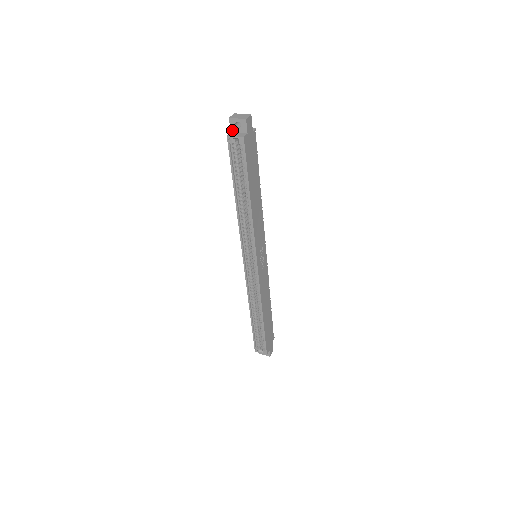
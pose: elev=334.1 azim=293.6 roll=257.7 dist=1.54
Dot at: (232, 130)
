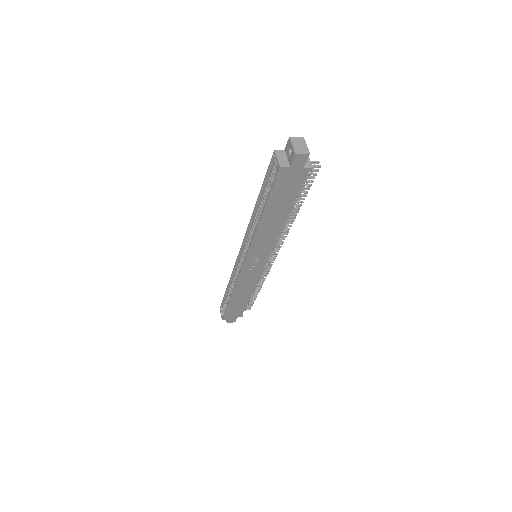
Dot at: (286, 149)
